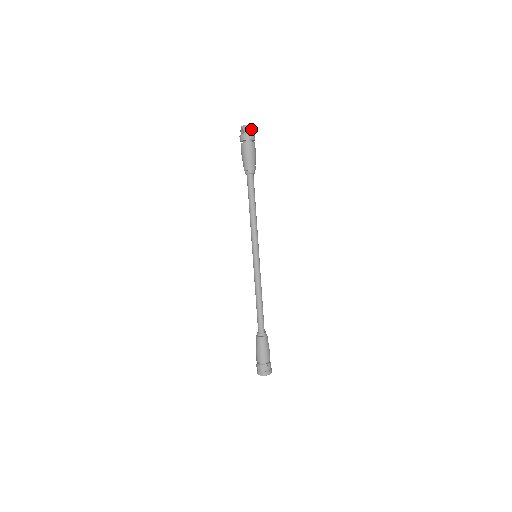
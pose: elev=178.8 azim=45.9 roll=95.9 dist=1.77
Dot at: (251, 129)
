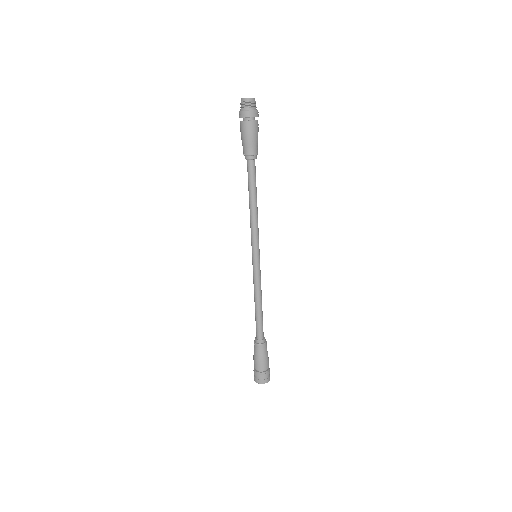
Dot at: (250, 103)
